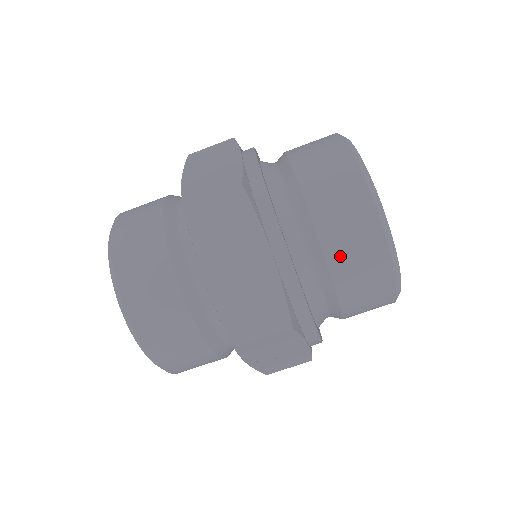
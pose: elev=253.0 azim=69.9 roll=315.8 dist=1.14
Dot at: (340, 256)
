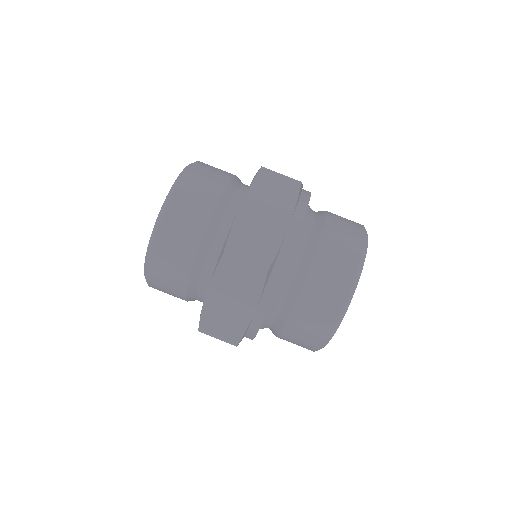
Dot at: (293, 330)
